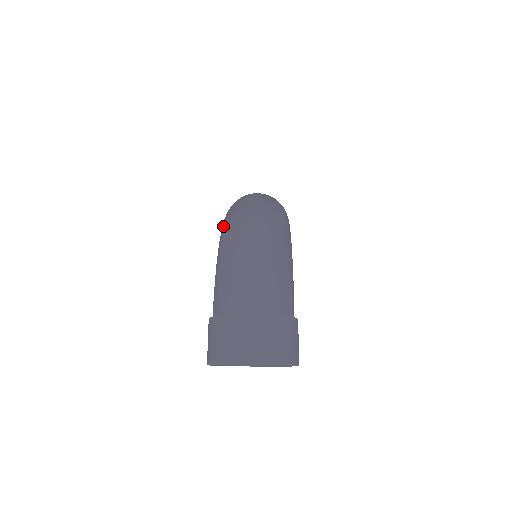
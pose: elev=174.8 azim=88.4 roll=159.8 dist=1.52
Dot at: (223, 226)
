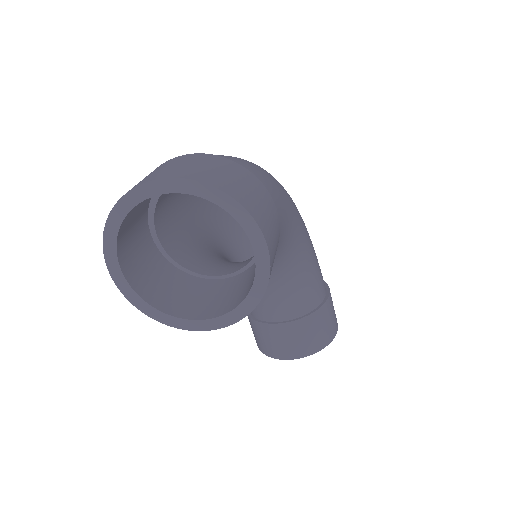
Dot at: occluded
